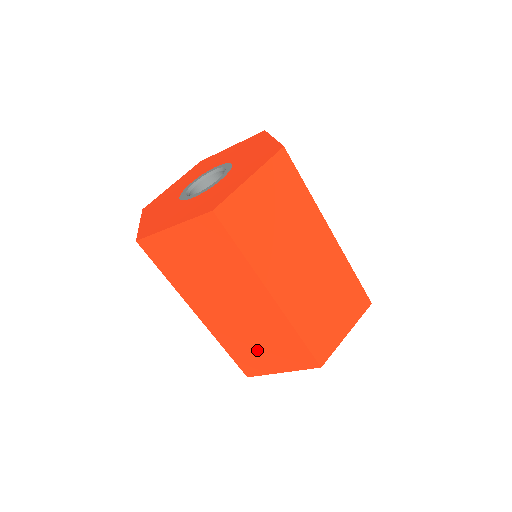
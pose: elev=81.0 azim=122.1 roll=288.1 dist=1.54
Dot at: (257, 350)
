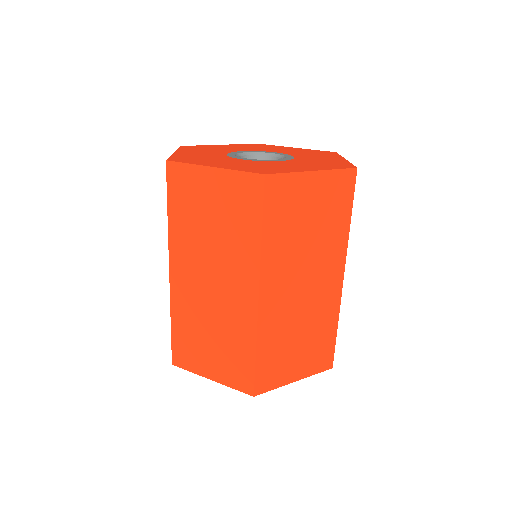
Dot at: (203, 342)
